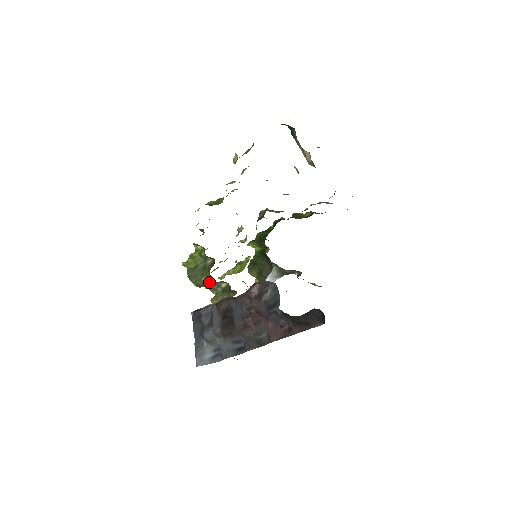
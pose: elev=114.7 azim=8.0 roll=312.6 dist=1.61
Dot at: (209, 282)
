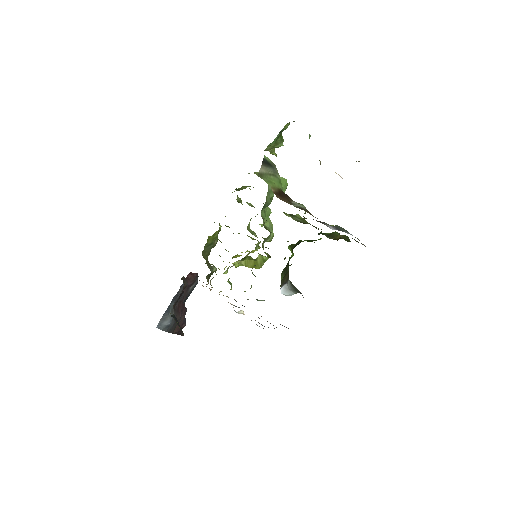
Dot at: (207, 261)
